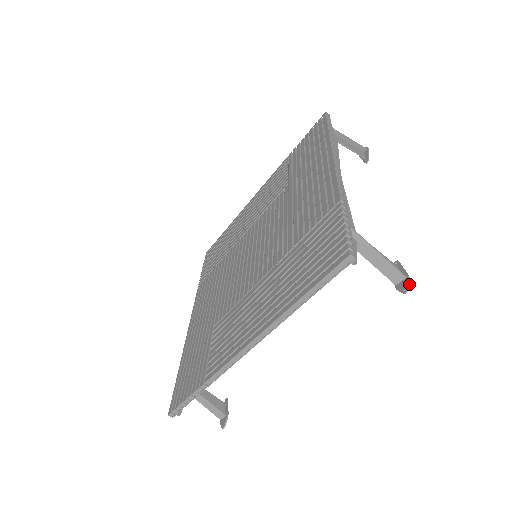
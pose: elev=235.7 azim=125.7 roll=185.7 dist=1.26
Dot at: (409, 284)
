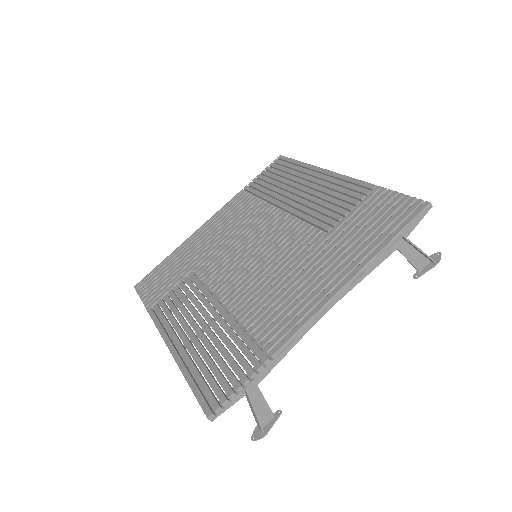
Dot at: (259, 439)
